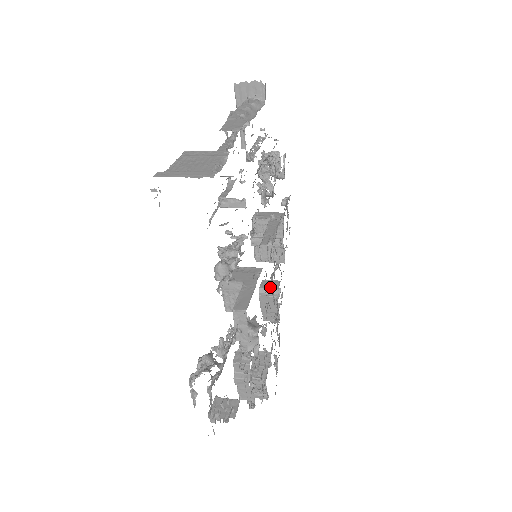
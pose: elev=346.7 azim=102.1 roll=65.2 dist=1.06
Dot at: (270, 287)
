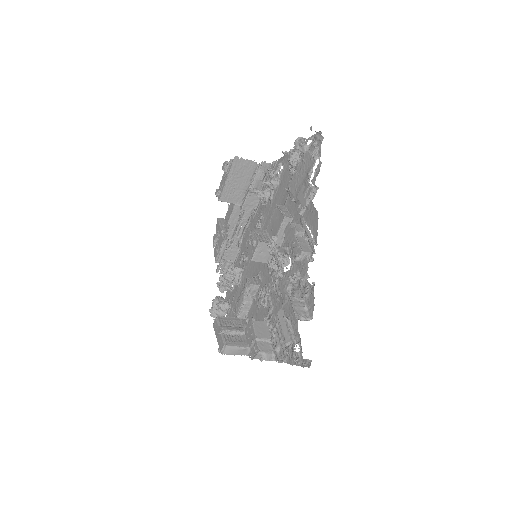
Dot at: occluded
